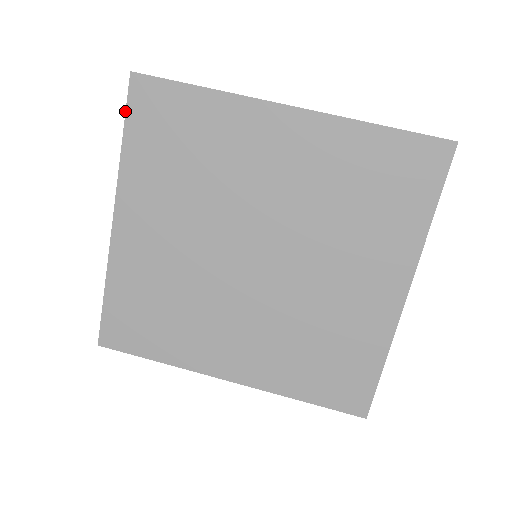
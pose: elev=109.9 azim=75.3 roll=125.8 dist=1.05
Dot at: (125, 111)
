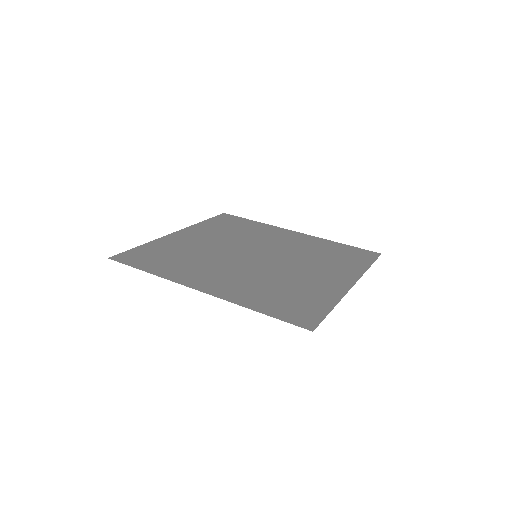
Dot at: (213, 217)
